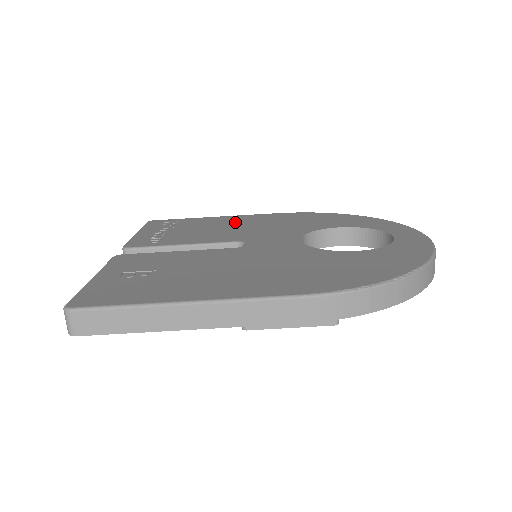
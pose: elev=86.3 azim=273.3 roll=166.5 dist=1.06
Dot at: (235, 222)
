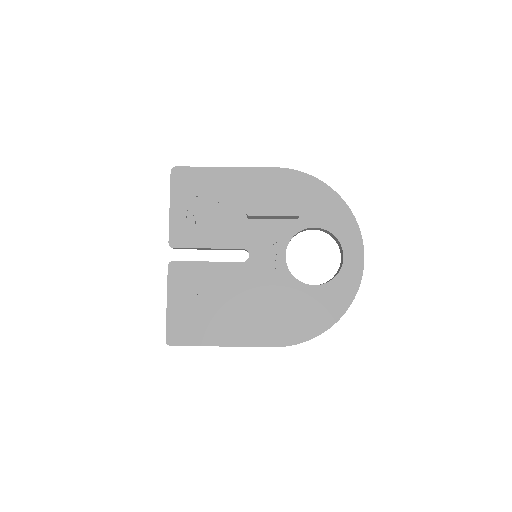
Dot at: occluded
